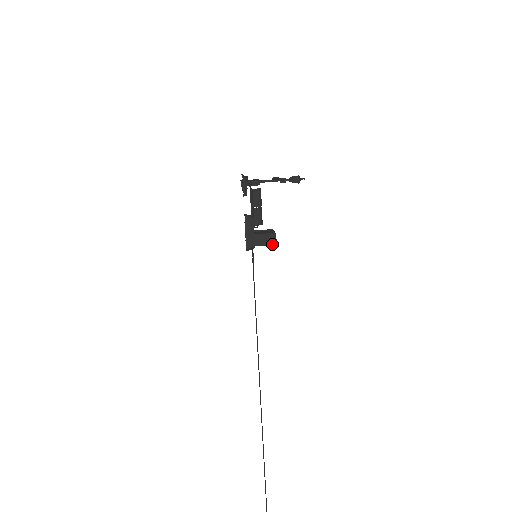
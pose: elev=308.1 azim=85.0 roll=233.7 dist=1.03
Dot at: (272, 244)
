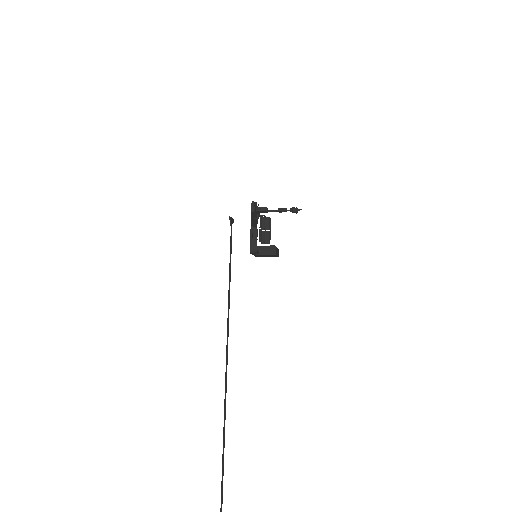
Dot at: (273, 254)
